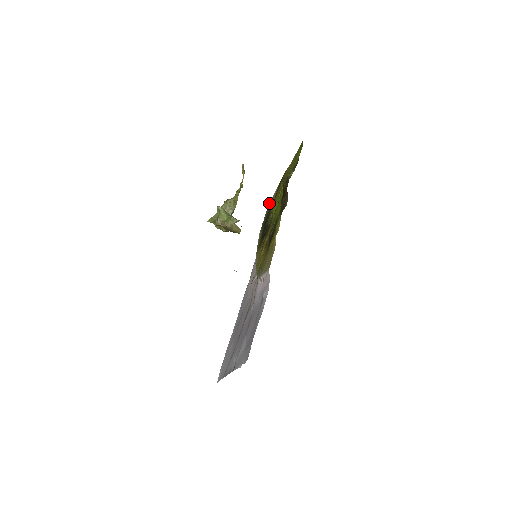
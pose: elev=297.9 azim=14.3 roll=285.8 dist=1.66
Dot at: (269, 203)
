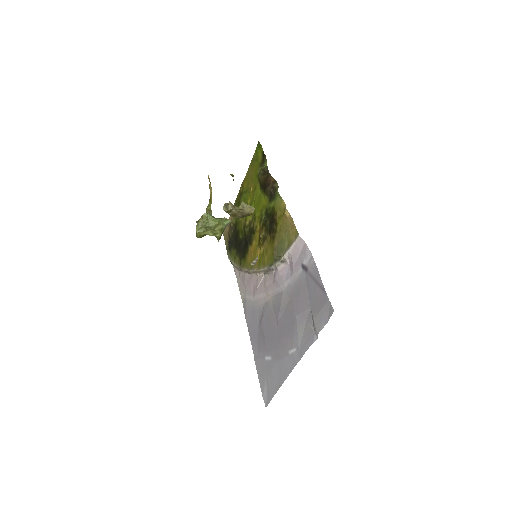
Dot at: (225, 231)
